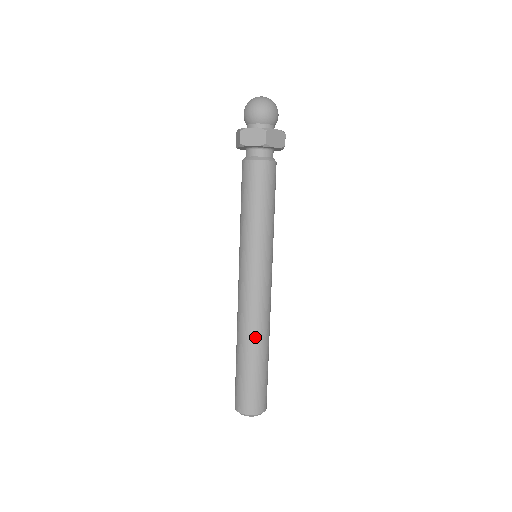
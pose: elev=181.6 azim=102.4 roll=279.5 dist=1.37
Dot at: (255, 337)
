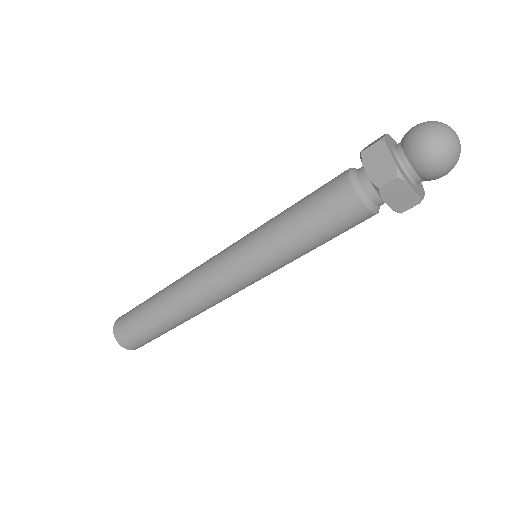
Dot at: (190, 317)
